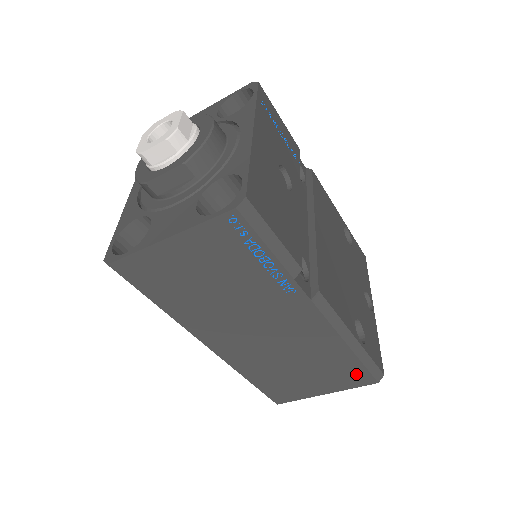
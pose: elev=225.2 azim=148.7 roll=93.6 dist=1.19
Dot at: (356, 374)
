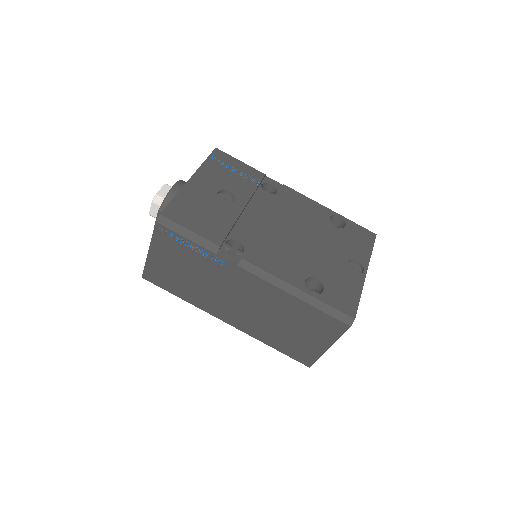
Dot at: (327, 322)
